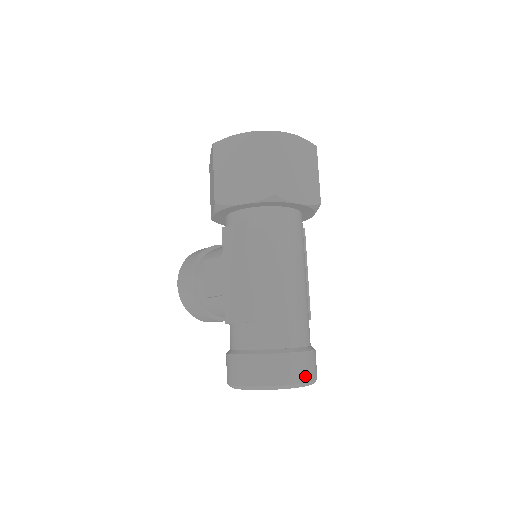
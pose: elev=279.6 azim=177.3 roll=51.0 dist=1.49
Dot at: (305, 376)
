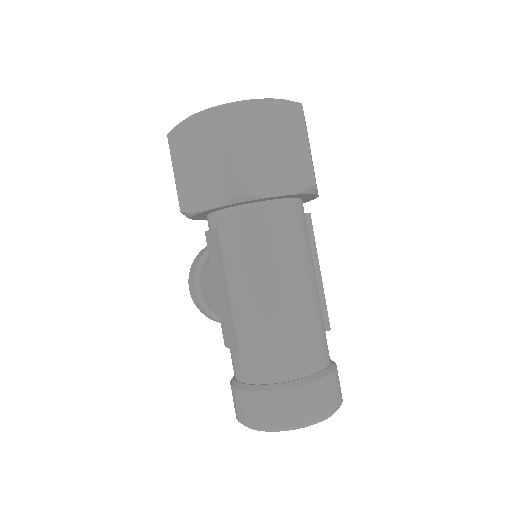
Dot at: (314, 413)
